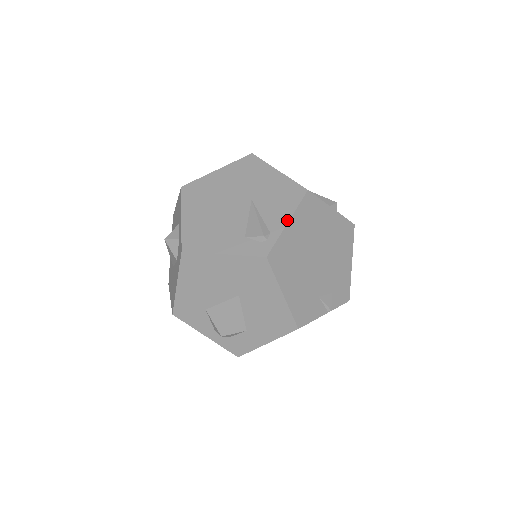
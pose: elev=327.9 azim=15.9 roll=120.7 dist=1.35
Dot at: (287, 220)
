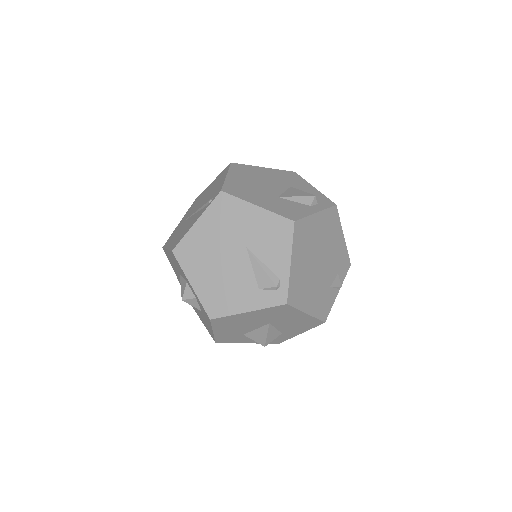
Dot at: (289, 261)
